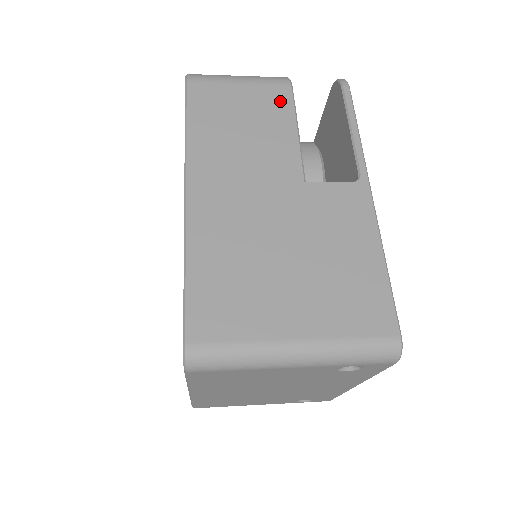
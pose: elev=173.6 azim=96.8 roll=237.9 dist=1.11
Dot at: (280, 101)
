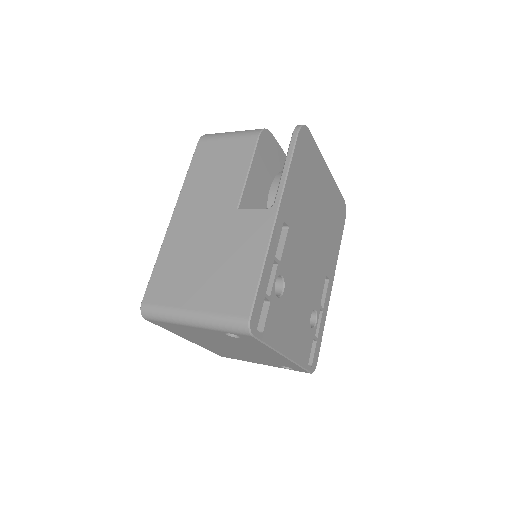
Dot at: (246, 150)
